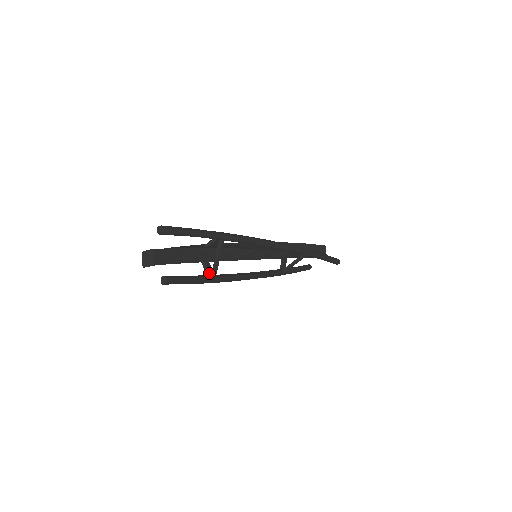
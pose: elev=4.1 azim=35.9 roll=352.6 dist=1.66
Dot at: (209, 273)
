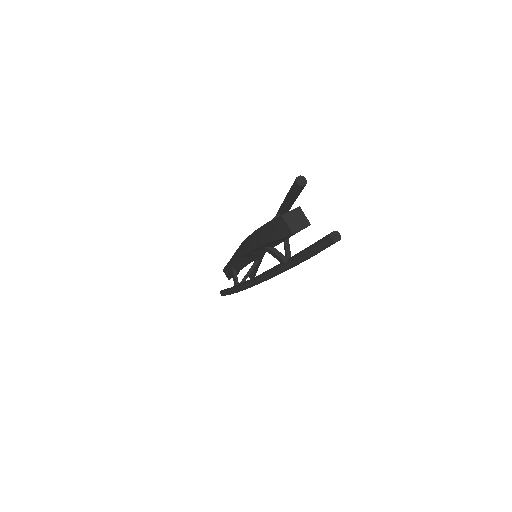
Dot at: (286, 257)
